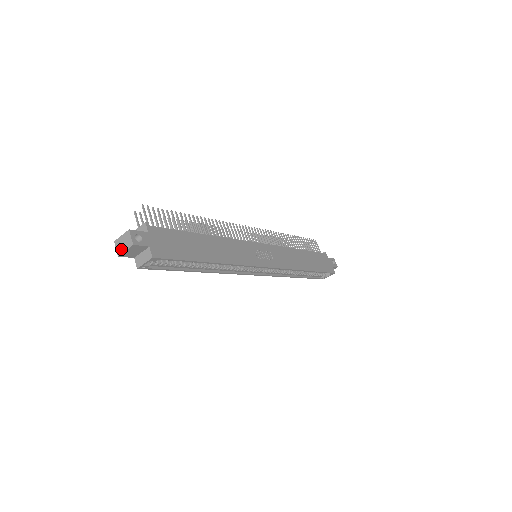
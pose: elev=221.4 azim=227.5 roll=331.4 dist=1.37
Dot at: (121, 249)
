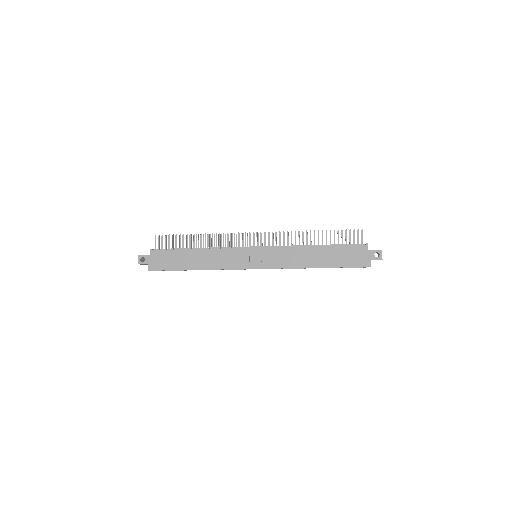
Dot at: occluded
